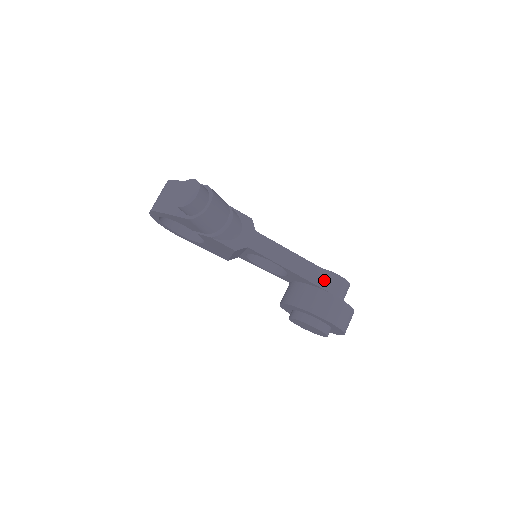
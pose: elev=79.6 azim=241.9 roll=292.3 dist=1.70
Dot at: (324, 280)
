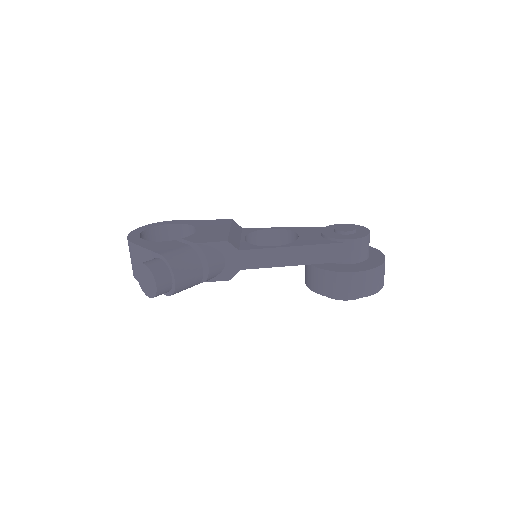
Dot at: (336, 253)
